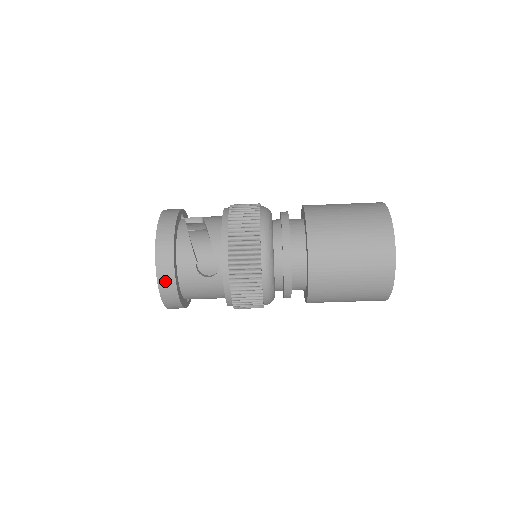
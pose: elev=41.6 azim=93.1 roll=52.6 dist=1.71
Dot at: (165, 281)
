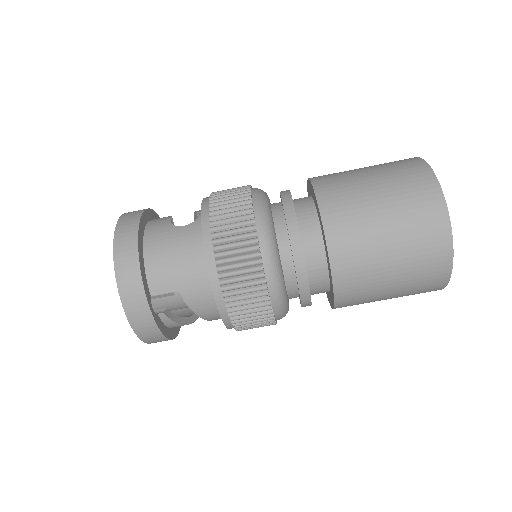
Dot at: (126, 225)
